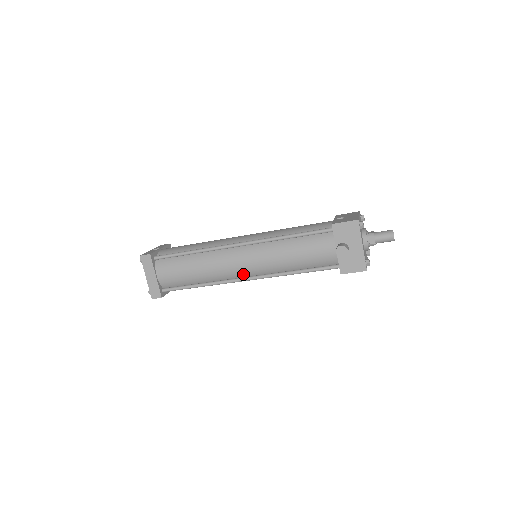
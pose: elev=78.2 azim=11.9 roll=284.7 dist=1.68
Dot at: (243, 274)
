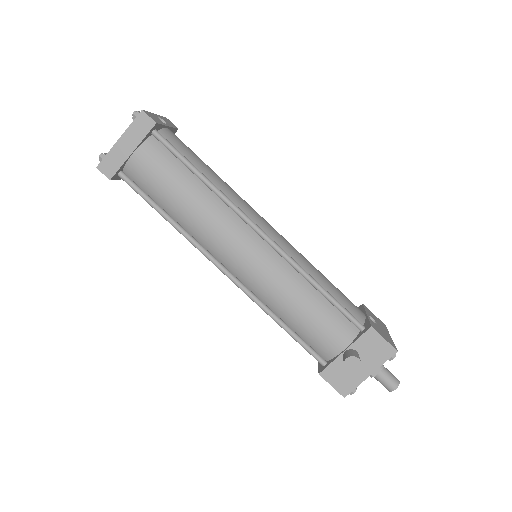
Dot at: (228, 263)
